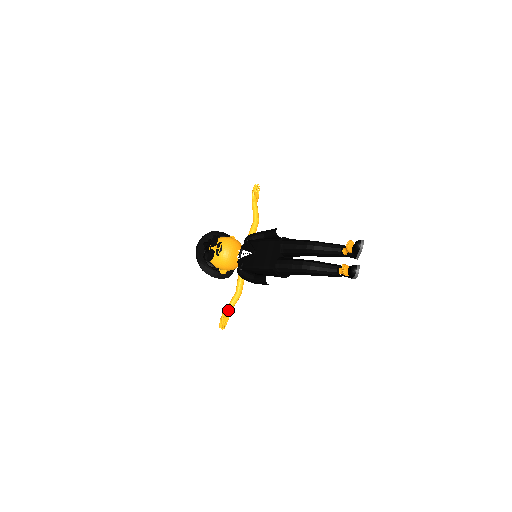
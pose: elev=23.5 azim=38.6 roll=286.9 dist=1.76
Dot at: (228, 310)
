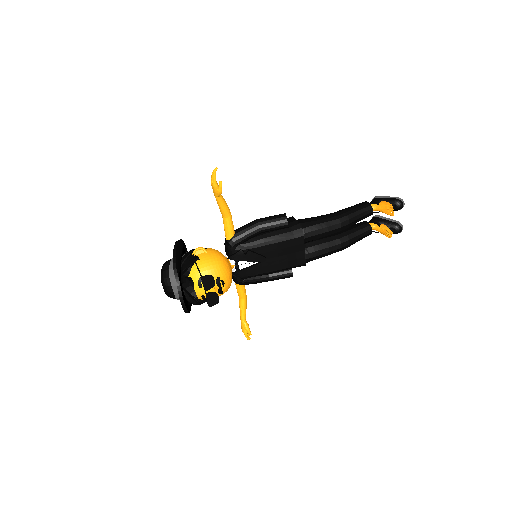
Dot at: (245, 320)
